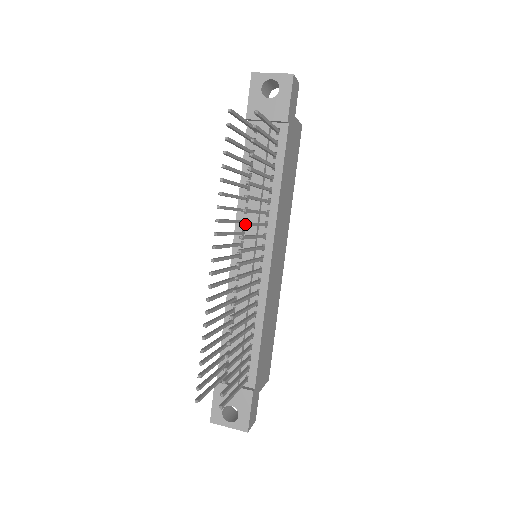
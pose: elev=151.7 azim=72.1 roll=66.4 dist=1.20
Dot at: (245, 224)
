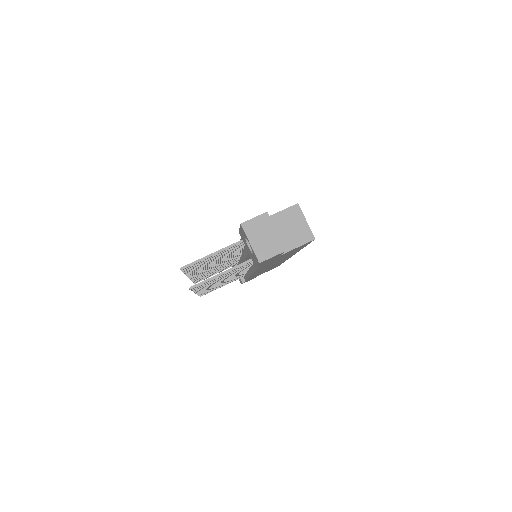
Dot at: (198, 291)
